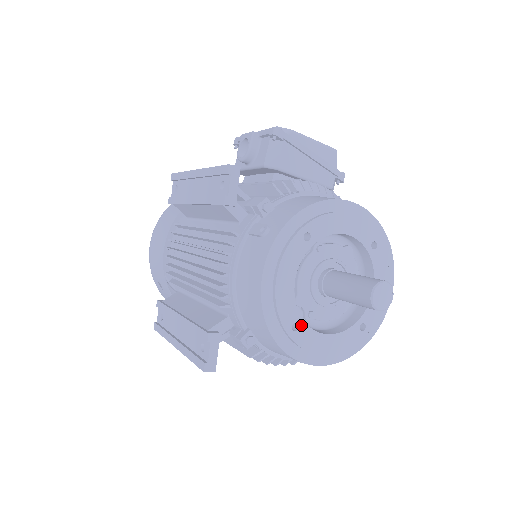
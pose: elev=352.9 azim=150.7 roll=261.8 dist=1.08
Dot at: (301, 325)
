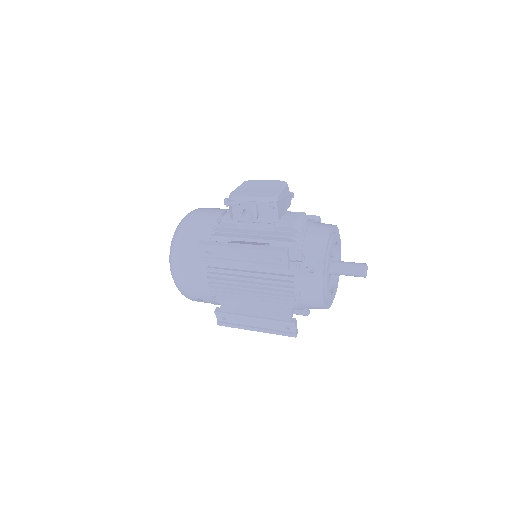
Dot at: (331, 295)
